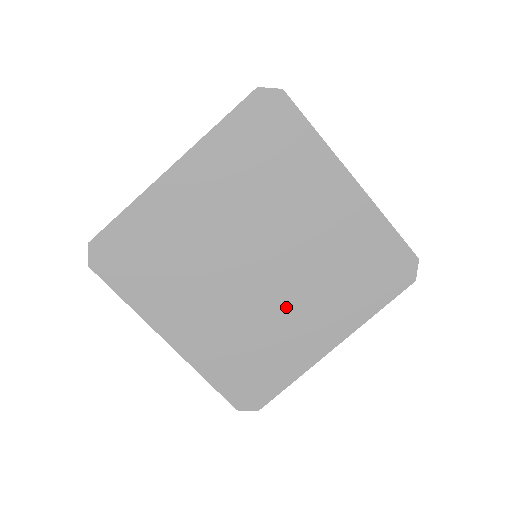
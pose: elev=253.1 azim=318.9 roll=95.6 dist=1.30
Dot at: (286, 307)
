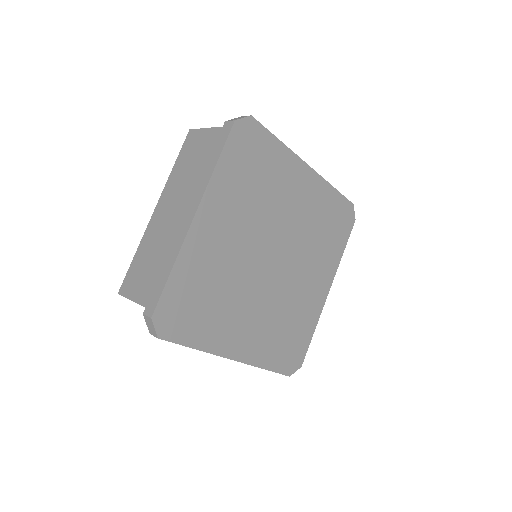
Dot at: (297, 282)
